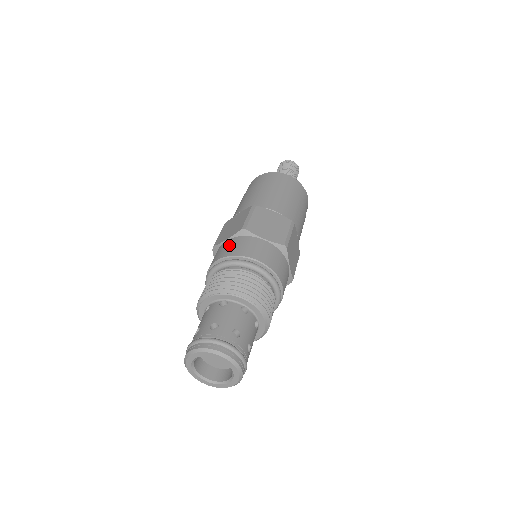
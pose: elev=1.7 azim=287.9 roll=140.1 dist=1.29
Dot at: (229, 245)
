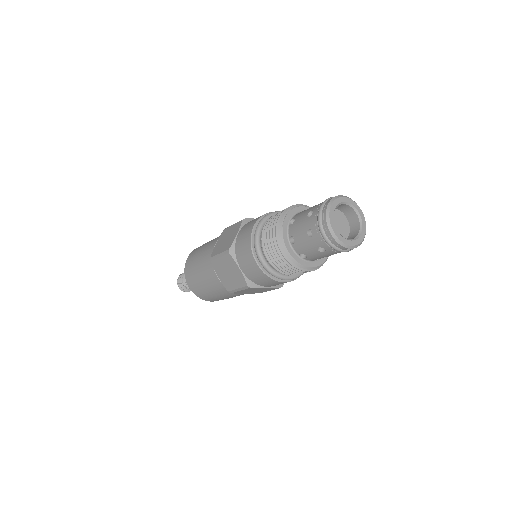
Dot at: occluded
